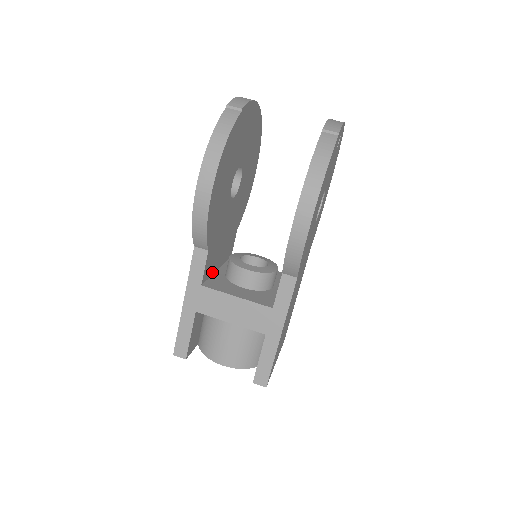
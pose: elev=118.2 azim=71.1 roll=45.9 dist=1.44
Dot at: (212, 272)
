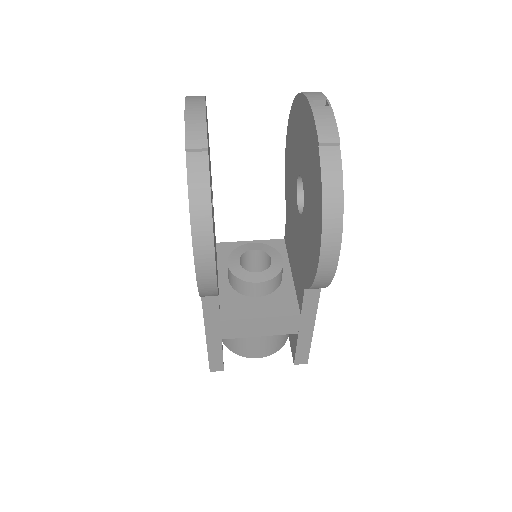
Dot at: occluded
